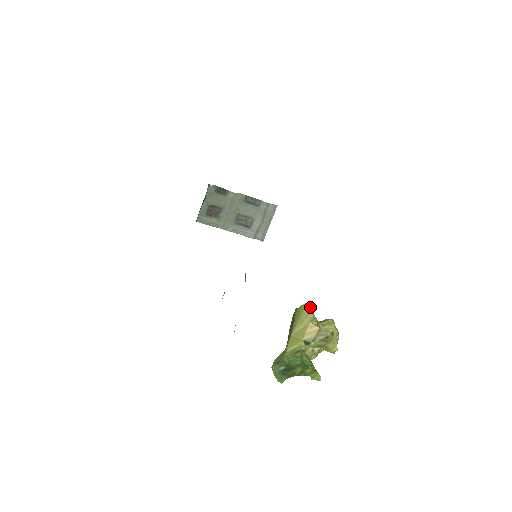
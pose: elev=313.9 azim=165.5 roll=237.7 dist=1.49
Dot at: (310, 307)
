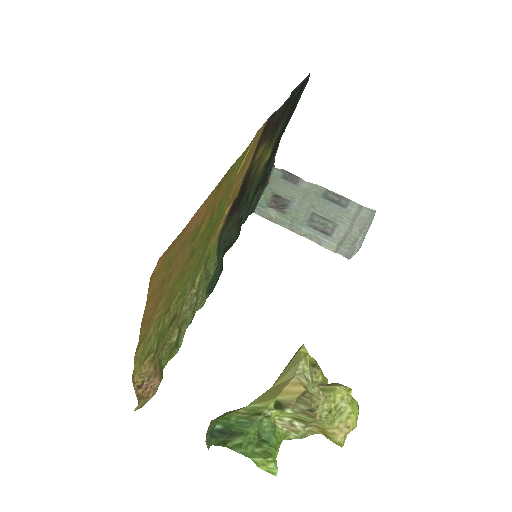
Dot at: (304, 352)
